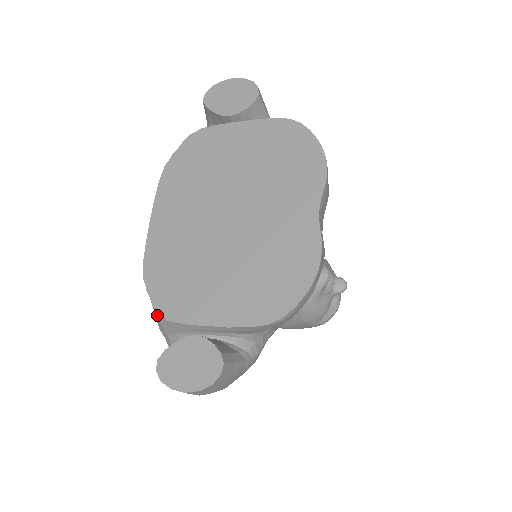
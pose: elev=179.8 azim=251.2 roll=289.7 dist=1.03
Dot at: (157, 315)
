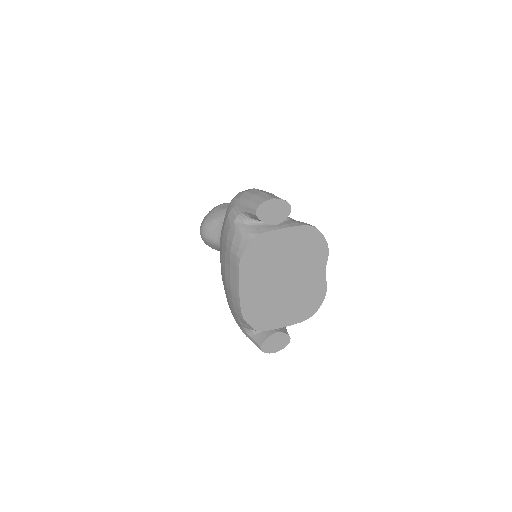
Dot at: (255, 330)
